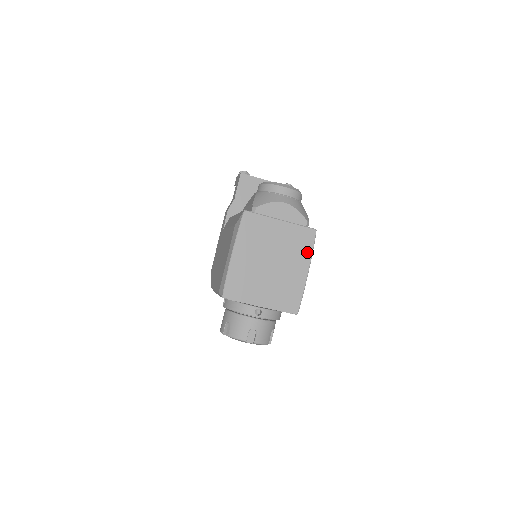
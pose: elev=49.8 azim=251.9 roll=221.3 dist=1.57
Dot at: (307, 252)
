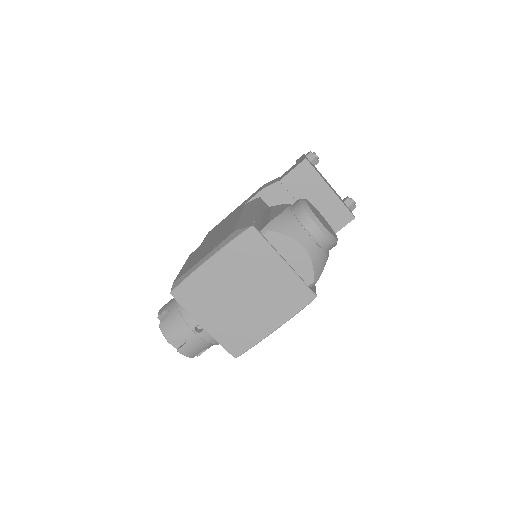
Dot at: (289, 311)
